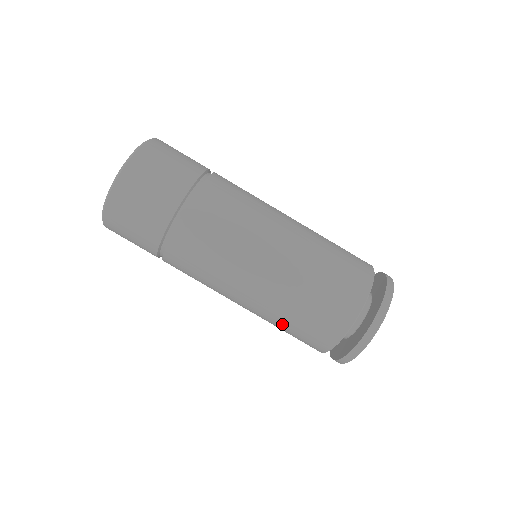
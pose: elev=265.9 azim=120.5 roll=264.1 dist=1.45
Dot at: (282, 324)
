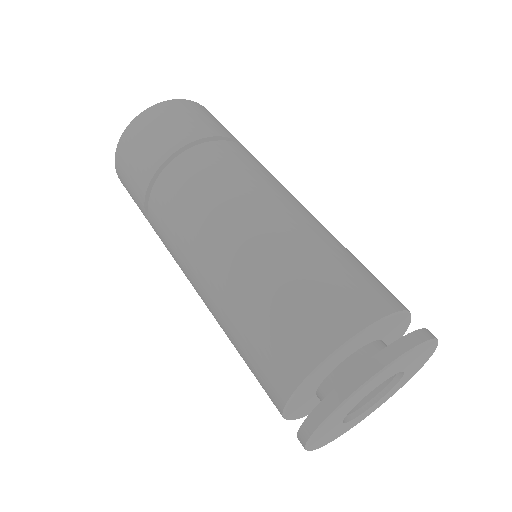
Dot at: (280, 281)
